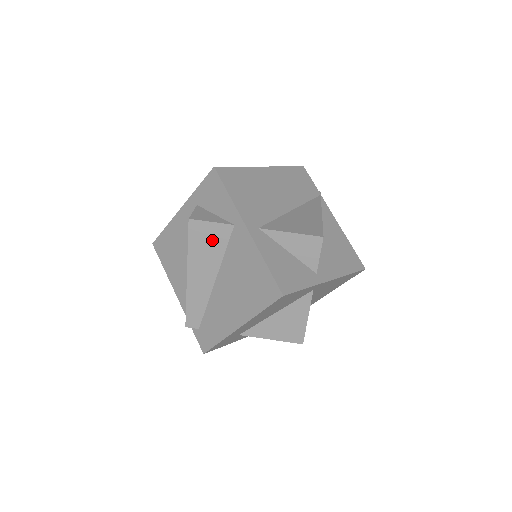
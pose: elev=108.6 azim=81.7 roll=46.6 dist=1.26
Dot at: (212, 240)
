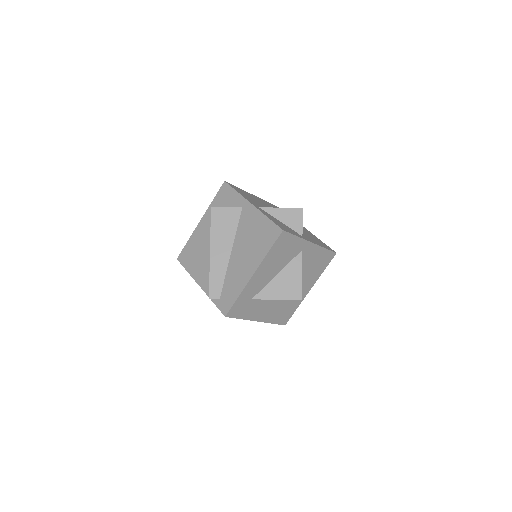
Dot at: (228, 220)
